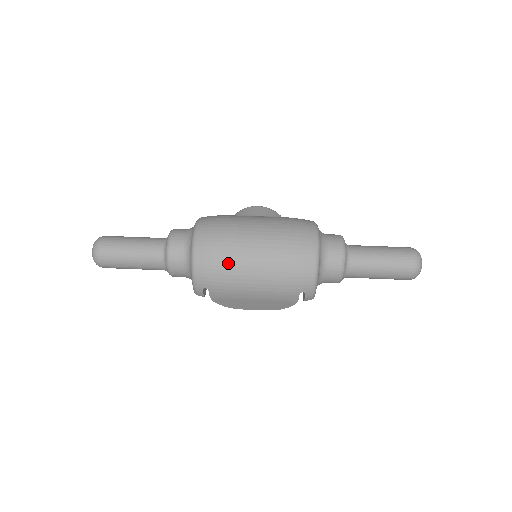
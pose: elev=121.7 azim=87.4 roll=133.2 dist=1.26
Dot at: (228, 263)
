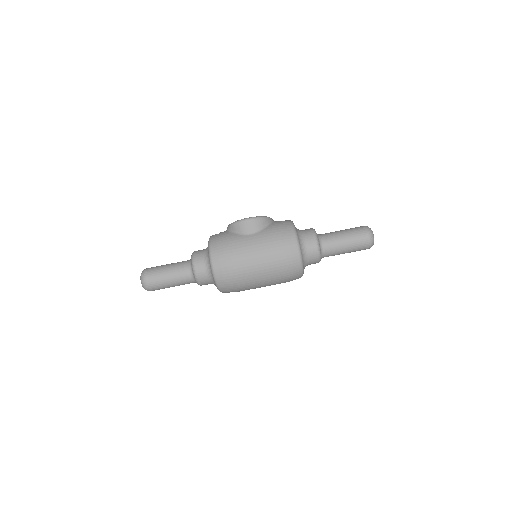
Dot at: (242, 285)
